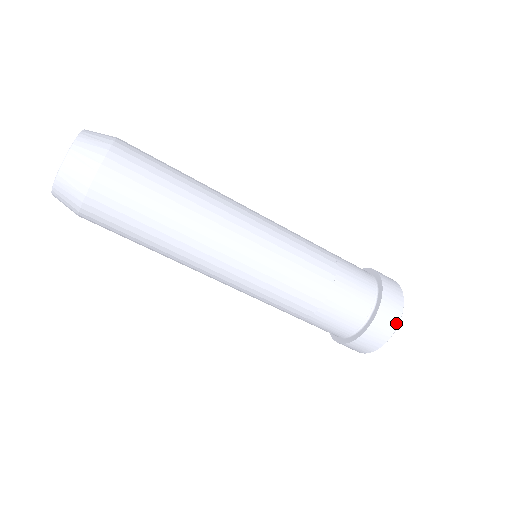
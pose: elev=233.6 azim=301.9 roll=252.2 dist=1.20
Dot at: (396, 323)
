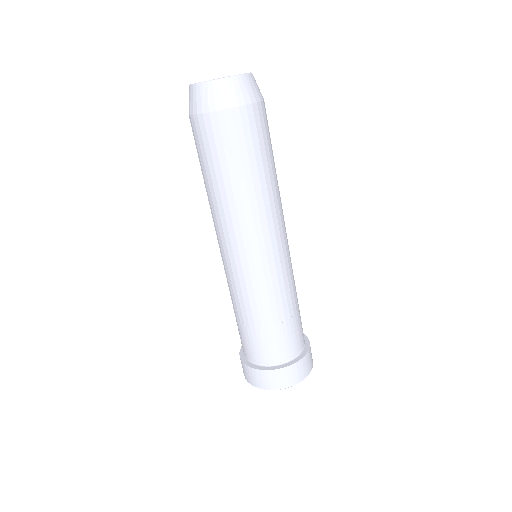
Dot at: (312, 360)
